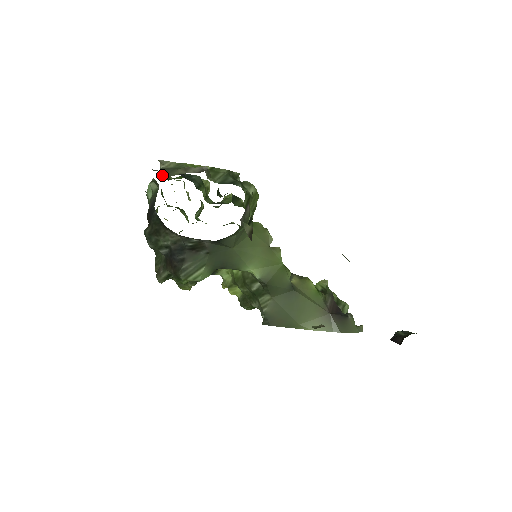
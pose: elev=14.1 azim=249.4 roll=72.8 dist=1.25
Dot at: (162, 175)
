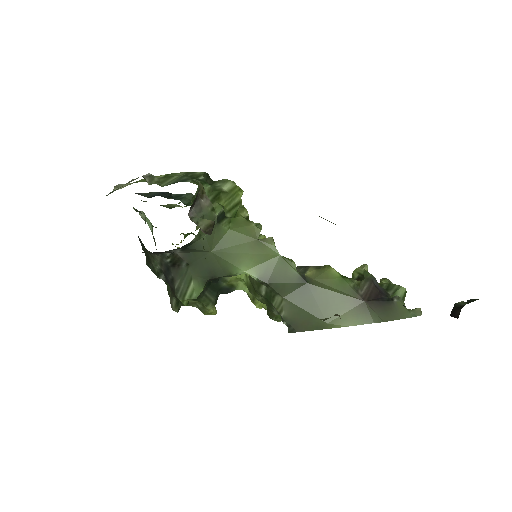
Dot at: (165, 205)
